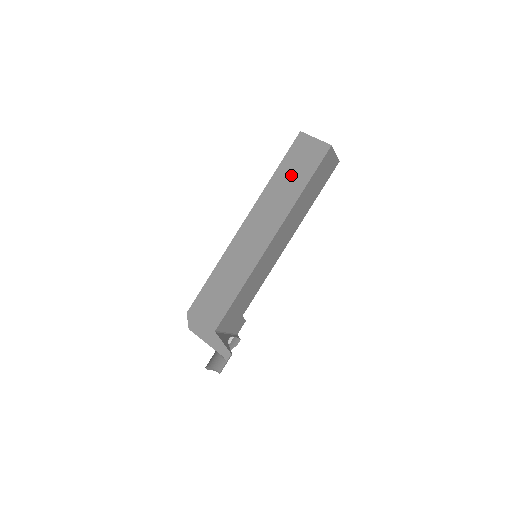
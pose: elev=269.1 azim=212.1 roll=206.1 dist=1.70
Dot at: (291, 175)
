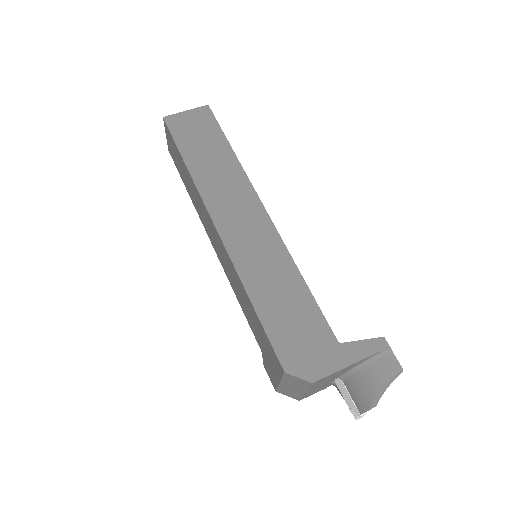
Dot at: (204, 150)
